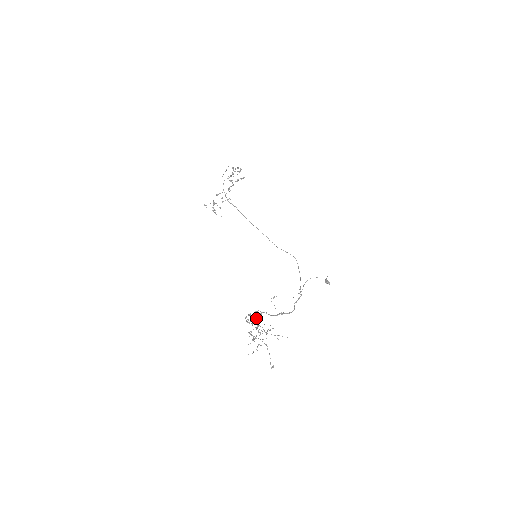
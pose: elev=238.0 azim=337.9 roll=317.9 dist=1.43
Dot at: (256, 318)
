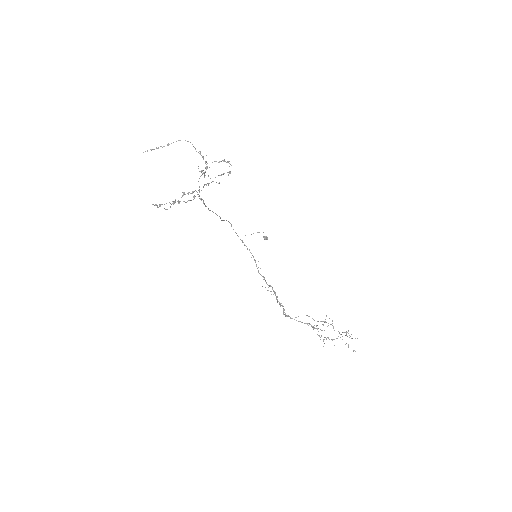
Dot at: occluded
